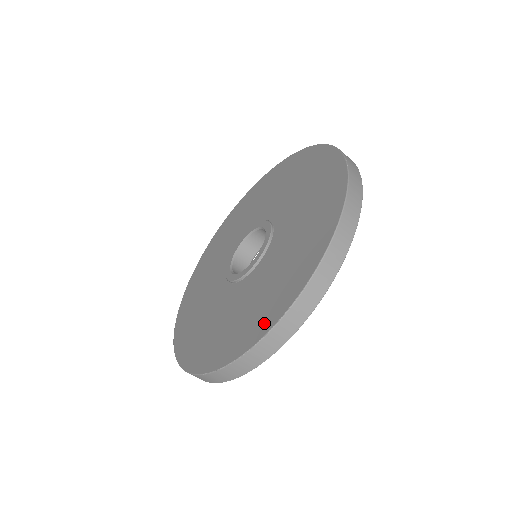
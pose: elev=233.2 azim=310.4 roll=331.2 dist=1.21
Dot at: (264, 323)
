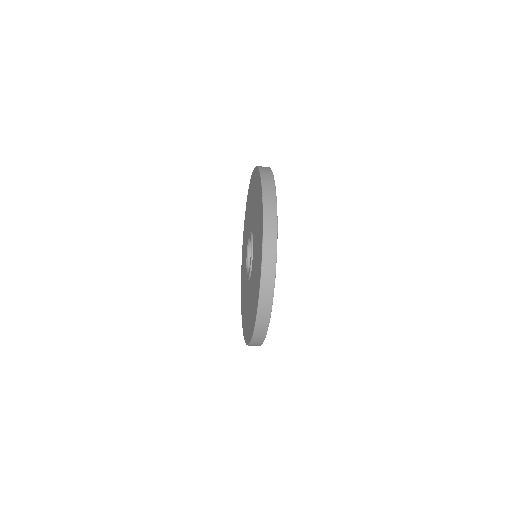
Dot at: (246, 335)
